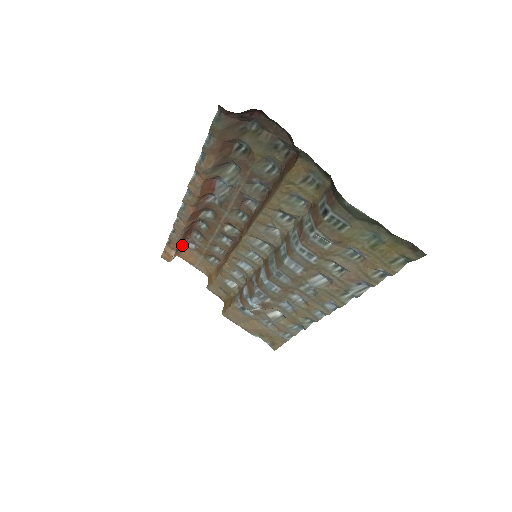
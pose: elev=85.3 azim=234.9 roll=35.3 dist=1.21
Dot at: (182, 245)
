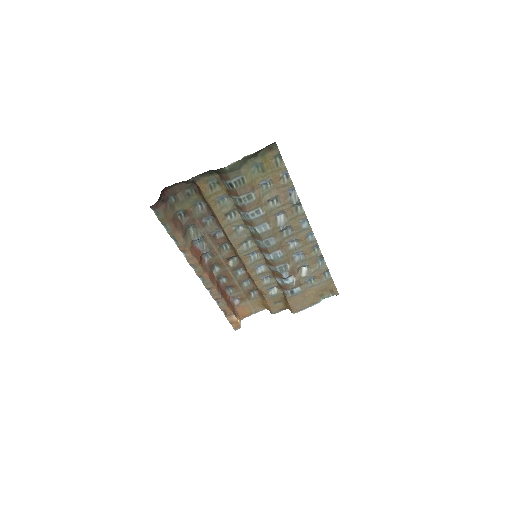
Dot at: (233, 308)
